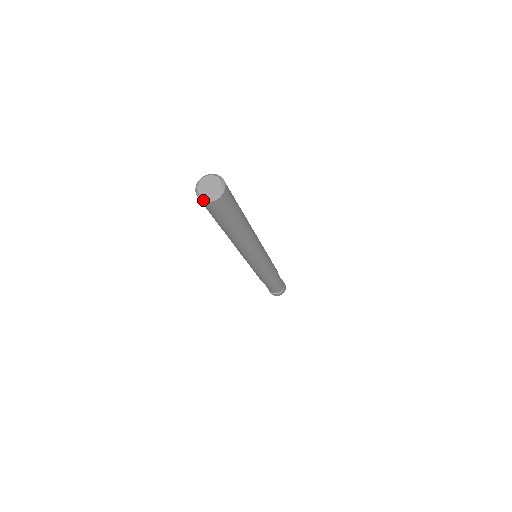
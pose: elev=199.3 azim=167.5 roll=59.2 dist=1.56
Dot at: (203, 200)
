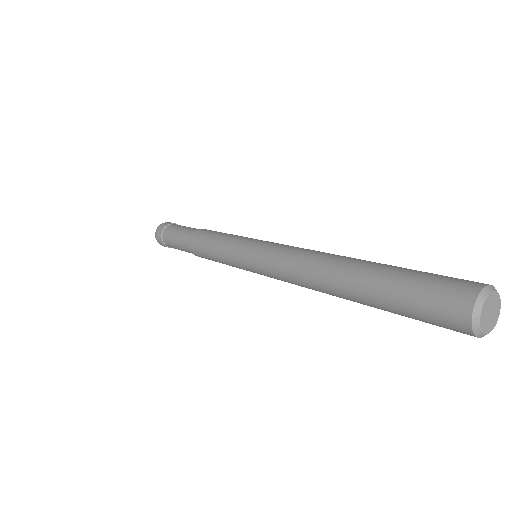
Dot at: (481, 337)
